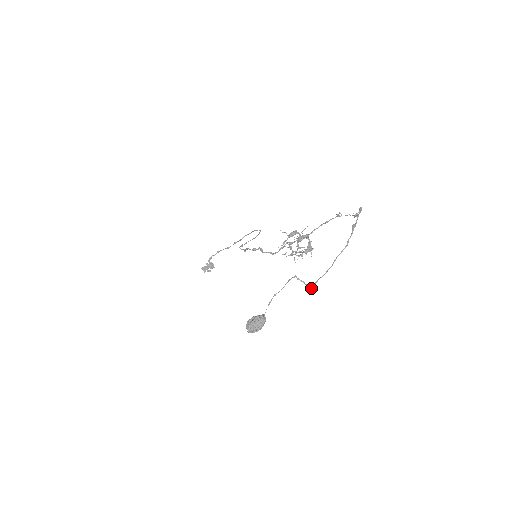
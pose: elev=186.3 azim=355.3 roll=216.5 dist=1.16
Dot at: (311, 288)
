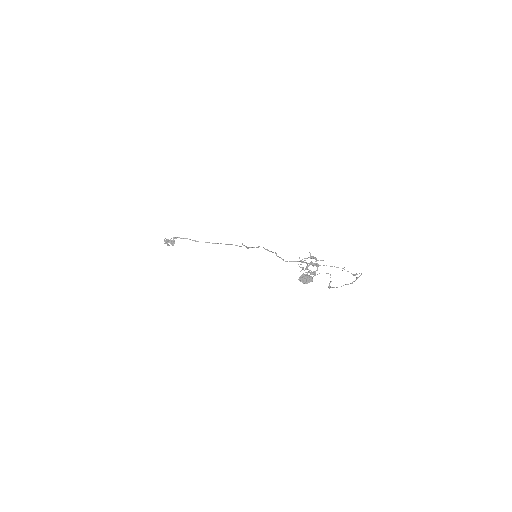
Dot at: (329, 288)
